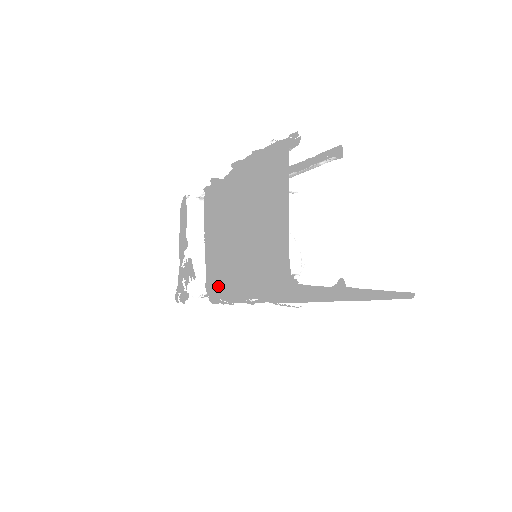
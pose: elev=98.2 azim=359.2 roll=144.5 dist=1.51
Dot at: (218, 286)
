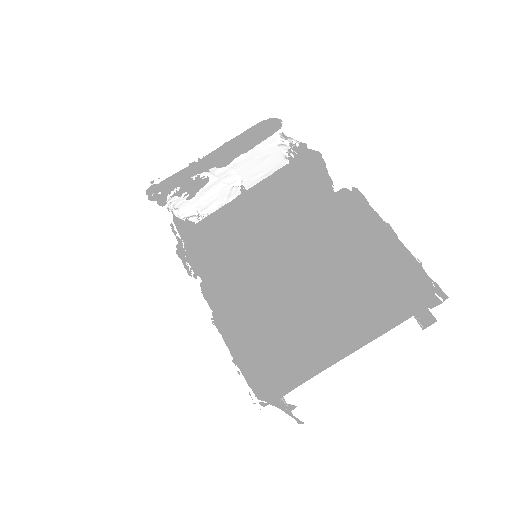
Dot at: (204, 258)
